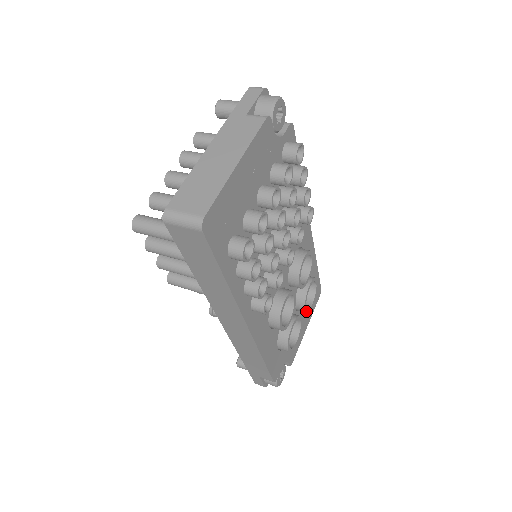
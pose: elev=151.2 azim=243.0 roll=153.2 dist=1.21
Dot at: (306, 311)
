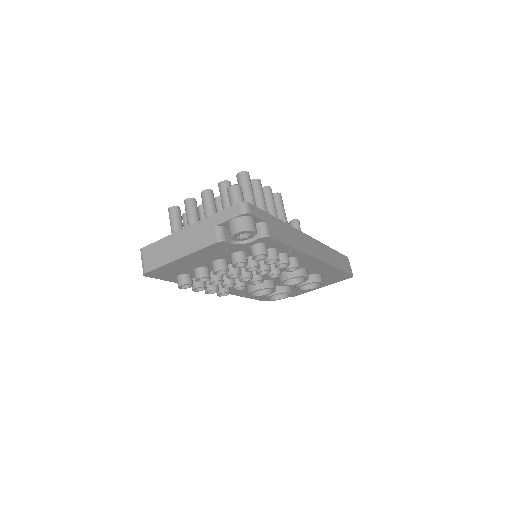
Dot at: (300, 290)
